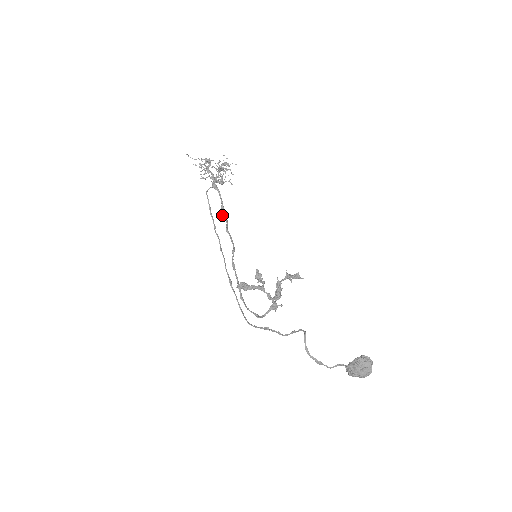
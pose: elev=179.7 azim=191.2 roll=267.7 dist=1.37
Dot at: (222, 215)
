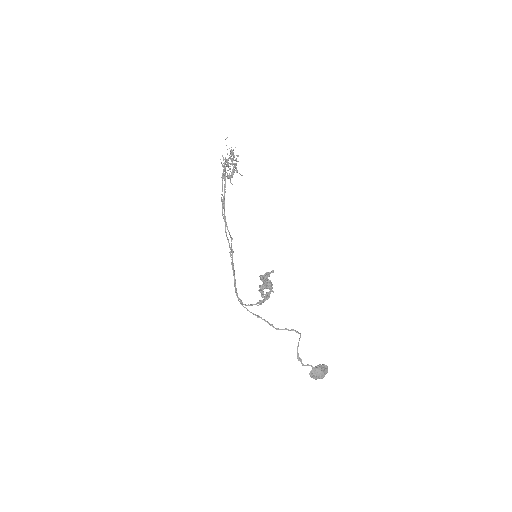
Dot at: (223, 203)
